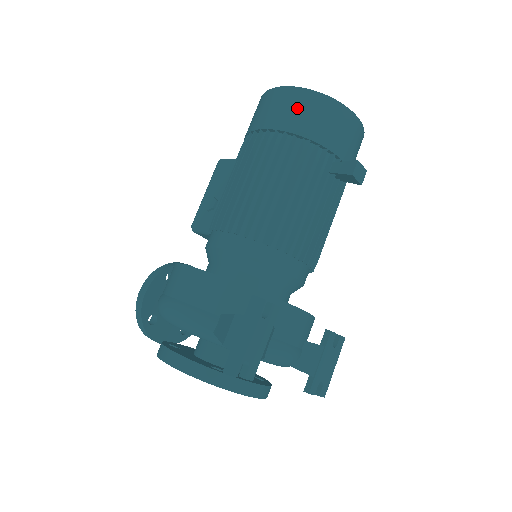
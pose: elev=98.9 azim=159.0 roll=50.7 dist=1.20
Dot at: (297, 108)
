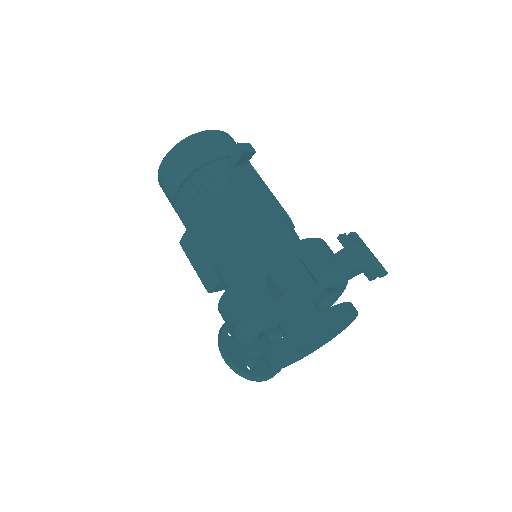
Dot at: (179, 161)
